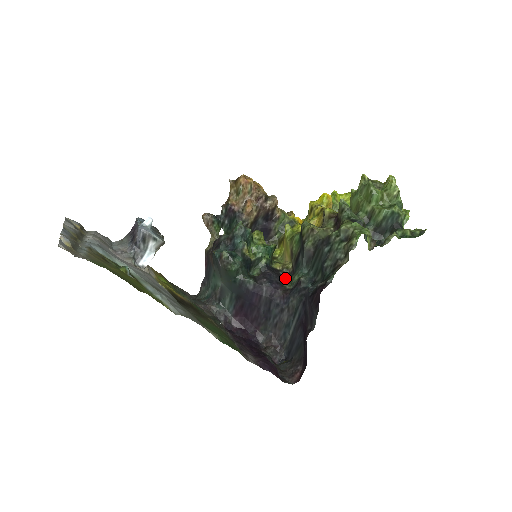
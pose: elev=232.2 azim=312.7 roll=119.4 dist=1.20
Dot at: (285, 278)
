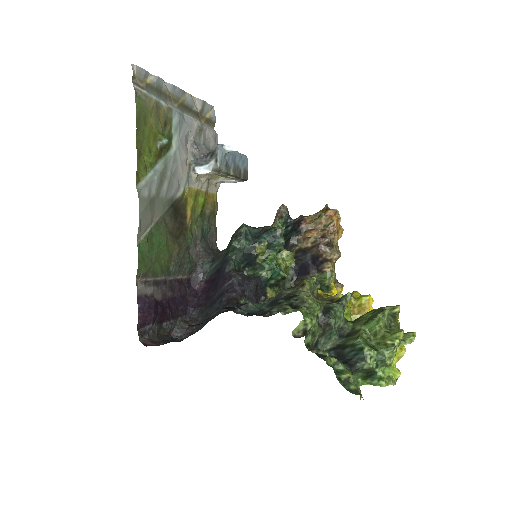
Dot at: (256, 300)
